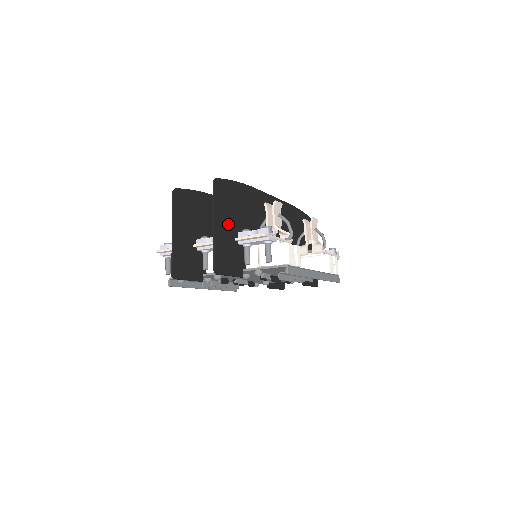
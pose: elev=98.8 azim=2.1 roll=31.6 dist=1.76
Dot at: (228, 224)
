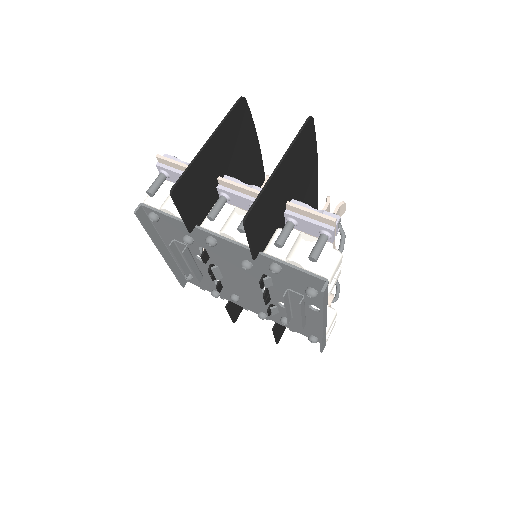
Dot at: (286, 181)
